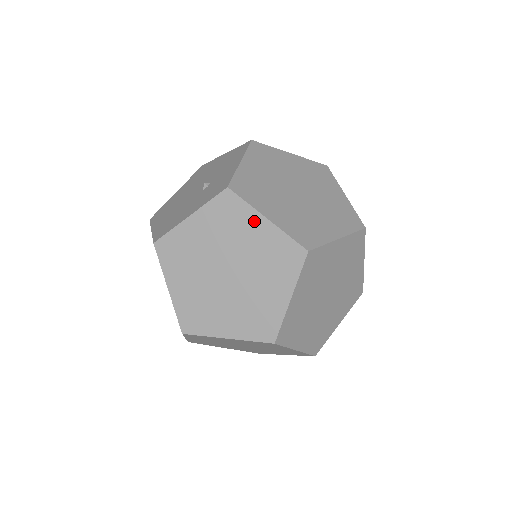
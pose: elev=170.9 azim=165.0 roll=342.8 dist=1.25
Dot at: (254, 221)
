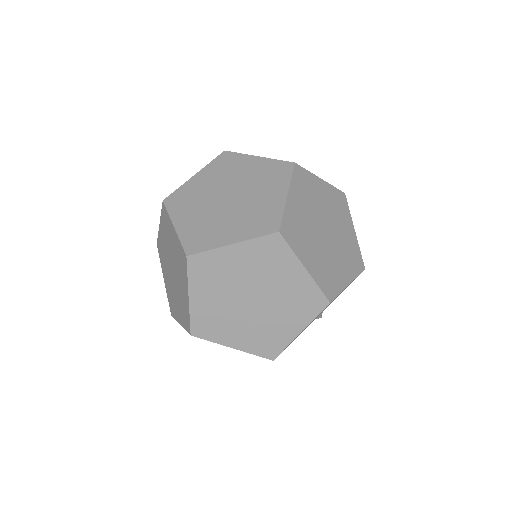
Dot at: (171, 228)
